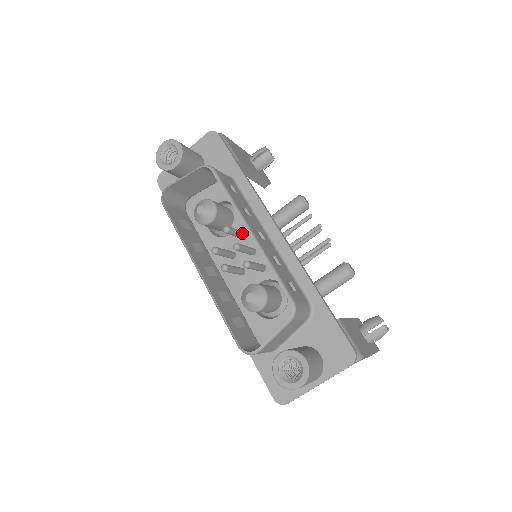
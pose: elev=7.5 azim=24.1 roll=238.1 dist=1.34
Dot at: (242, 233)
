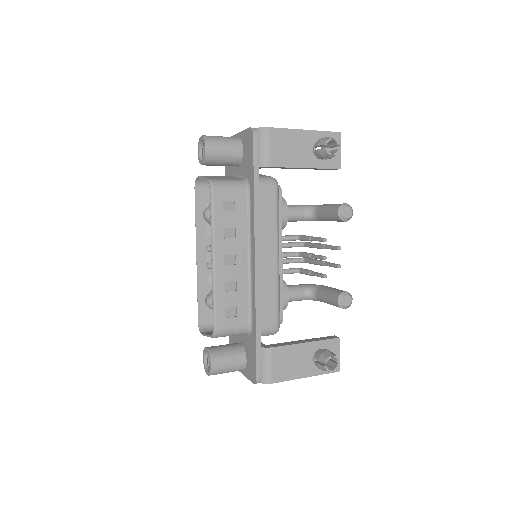
Dot at: occluded
